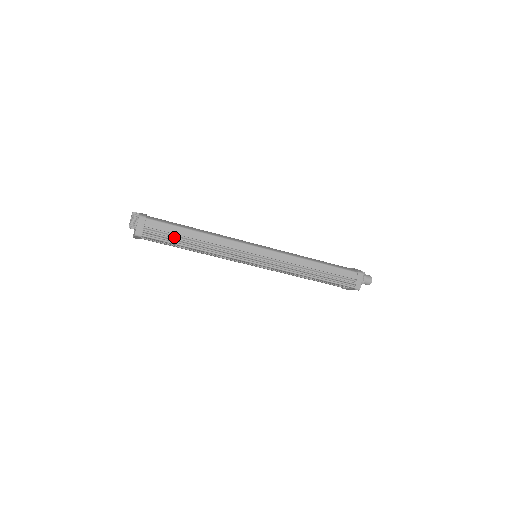
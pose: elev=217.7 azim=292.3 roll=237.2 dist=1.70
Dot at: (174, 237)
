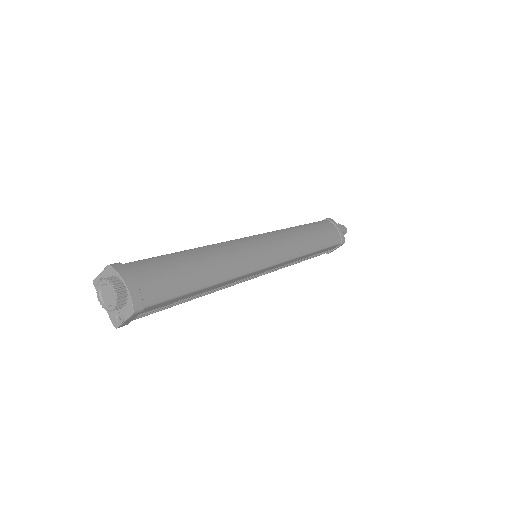
Dot at: occluded
